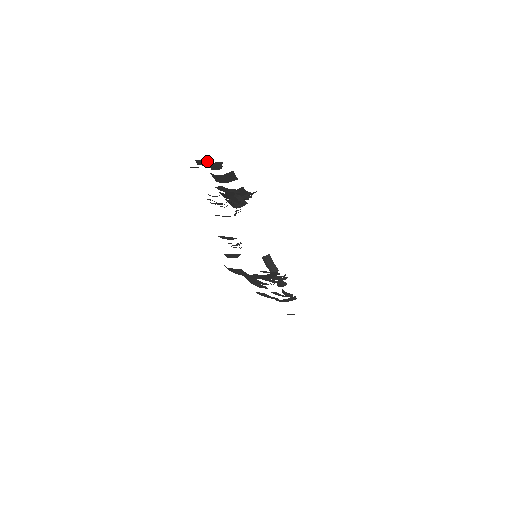
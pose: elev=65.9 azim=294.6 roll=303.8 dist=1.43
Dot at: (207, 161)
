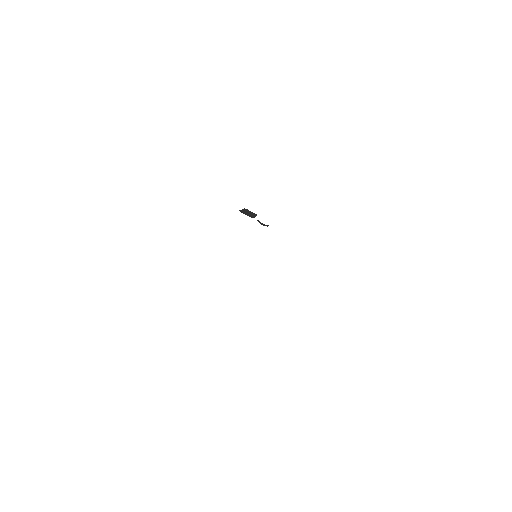
Dot at: occluded
